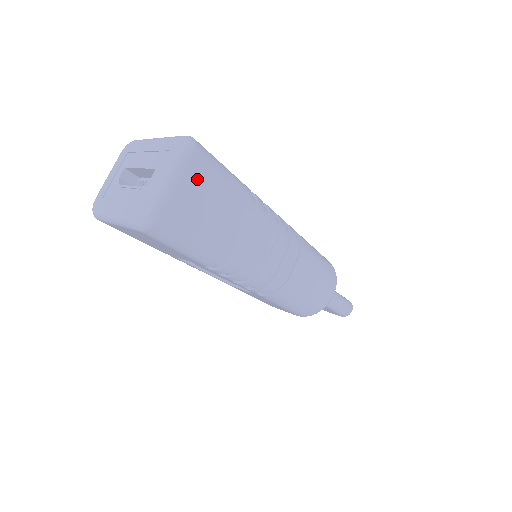
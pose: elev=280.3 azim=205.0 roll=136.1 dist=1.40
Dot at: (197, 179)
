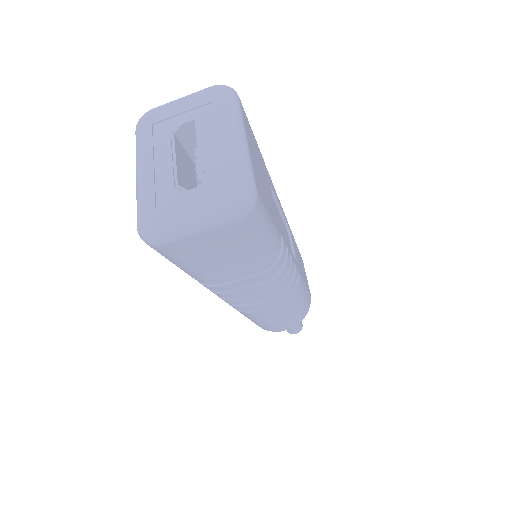
Dot at: (224, 237)
